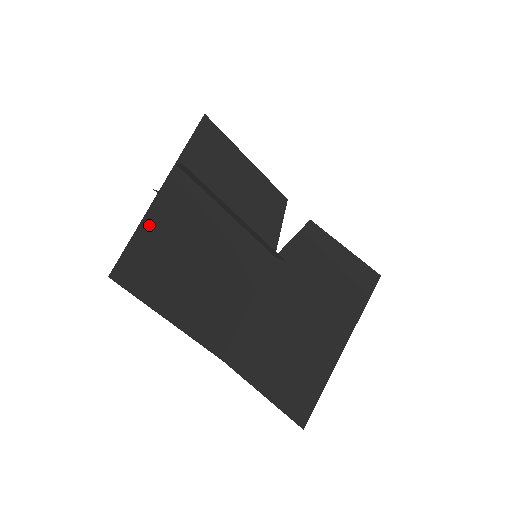
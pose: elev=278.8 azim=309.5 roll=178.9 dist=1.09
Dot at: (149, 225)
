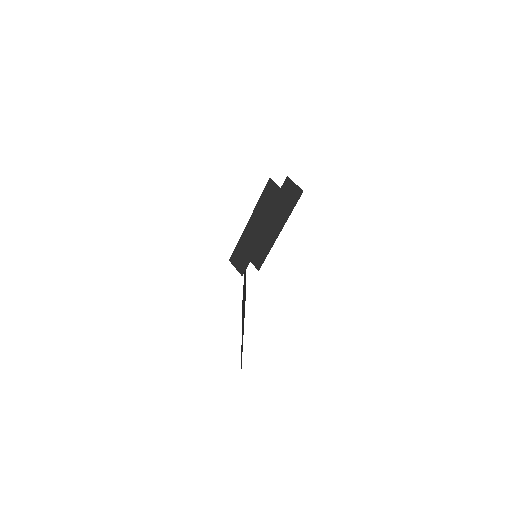
Dot at: occluded
